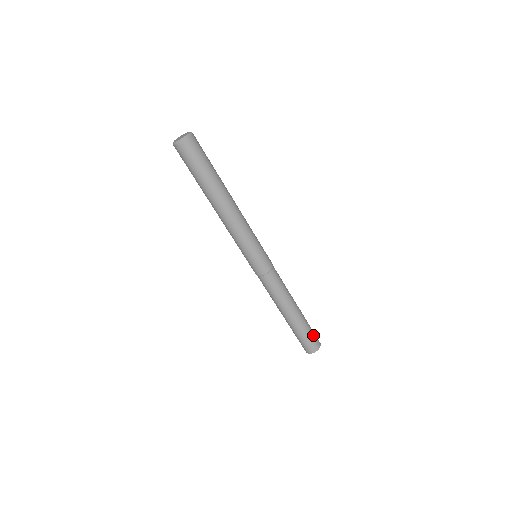
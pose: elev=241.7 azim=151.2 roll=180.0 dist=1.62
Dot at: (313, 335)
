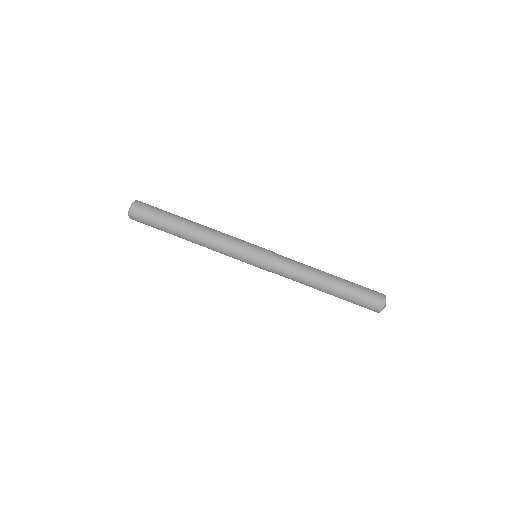
Dot at: (368, 289)
